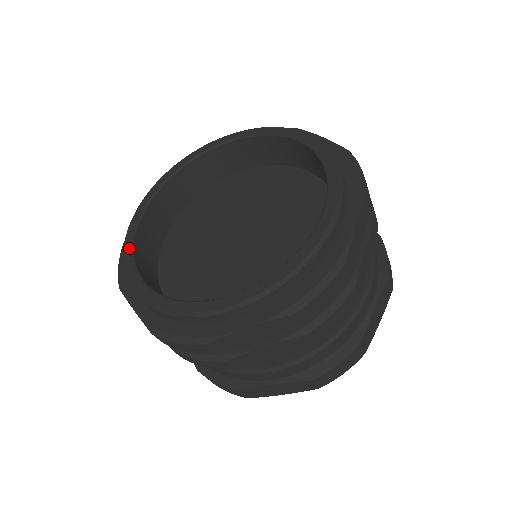
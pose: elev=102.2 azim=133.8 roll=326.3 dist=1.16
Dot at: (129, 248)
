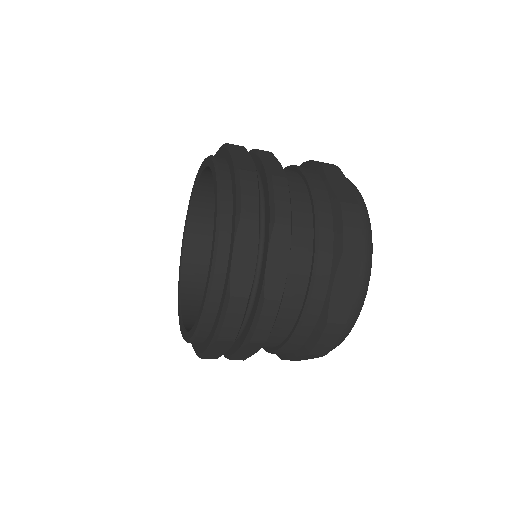
Dot at: (183, 333)
